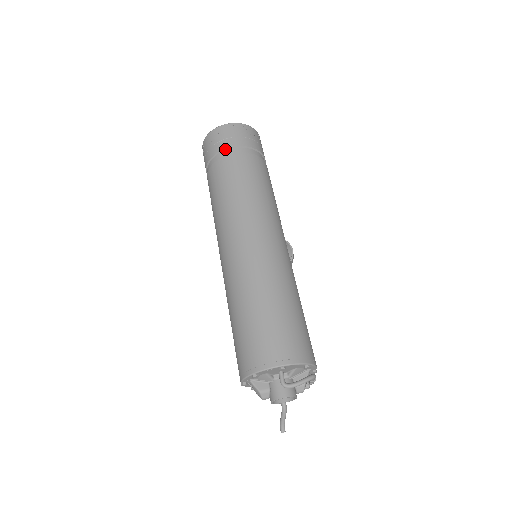
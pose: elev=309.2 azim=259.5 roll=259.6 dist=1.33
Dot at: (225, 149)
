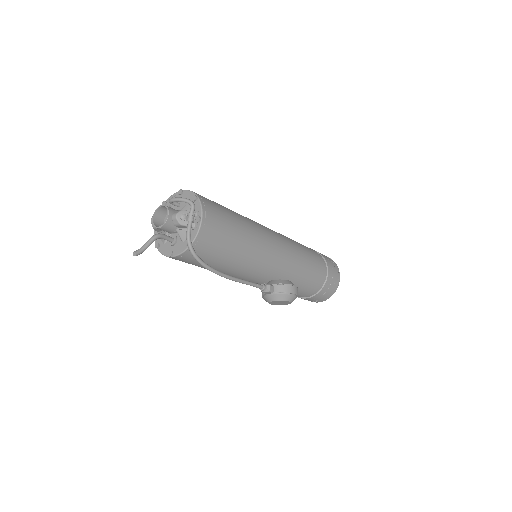
Dot at: occluded
